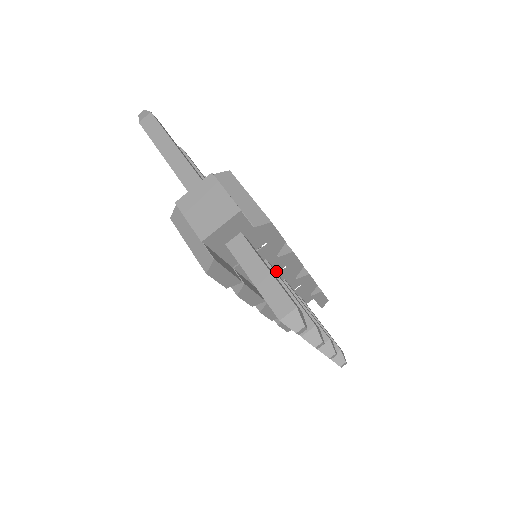
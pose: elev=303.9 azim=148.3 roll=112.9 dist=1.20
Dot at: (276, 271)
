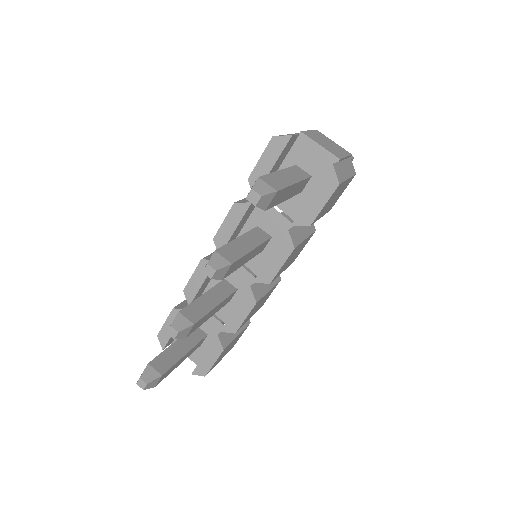
Dot at: (252, 267)
